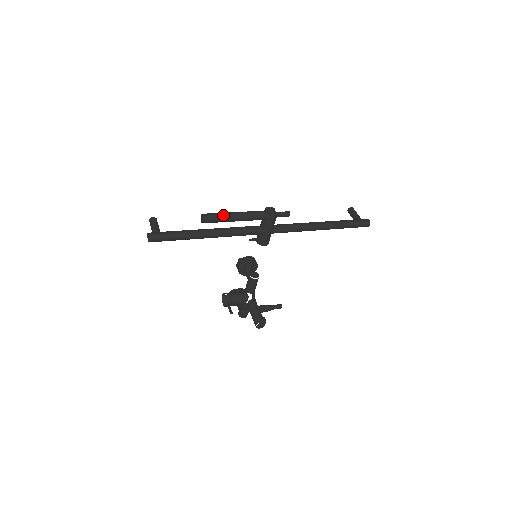
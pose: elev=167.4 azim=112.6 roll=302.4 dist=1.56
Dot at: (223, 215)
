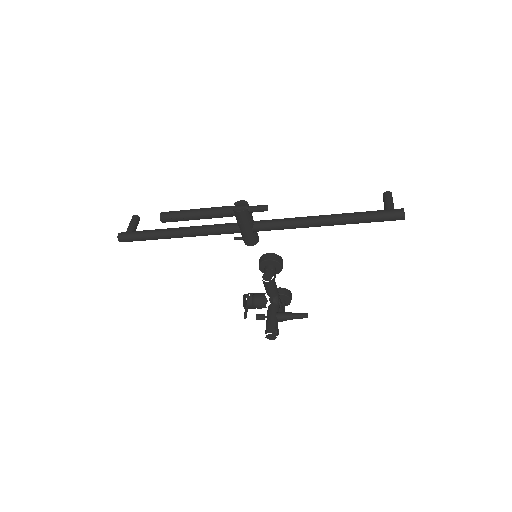
Dot at: (182, 213)
